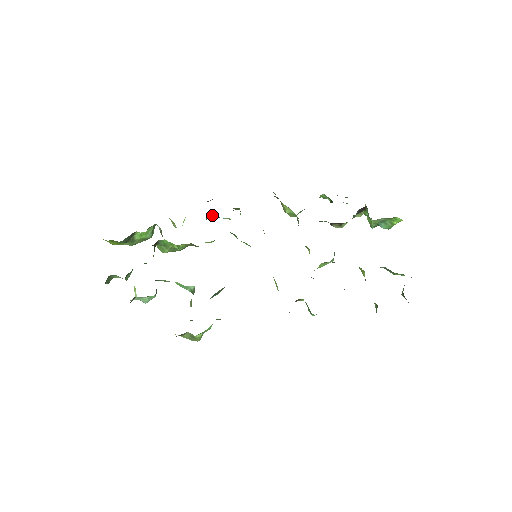
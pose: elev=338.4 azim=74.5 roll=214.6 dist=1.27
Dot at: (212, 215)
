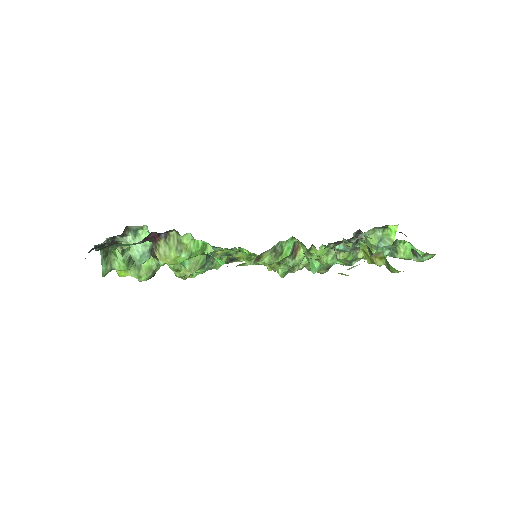
Dot at: occluded
